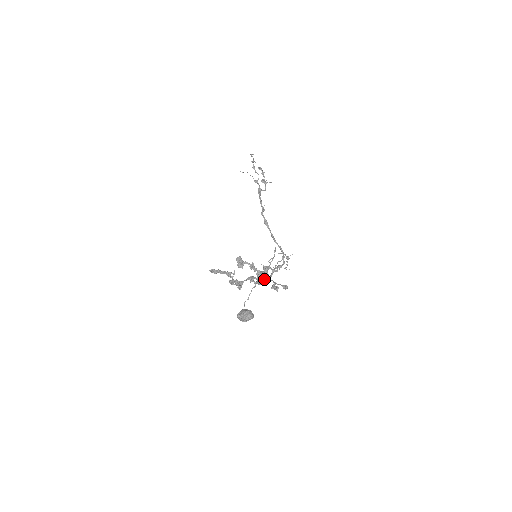
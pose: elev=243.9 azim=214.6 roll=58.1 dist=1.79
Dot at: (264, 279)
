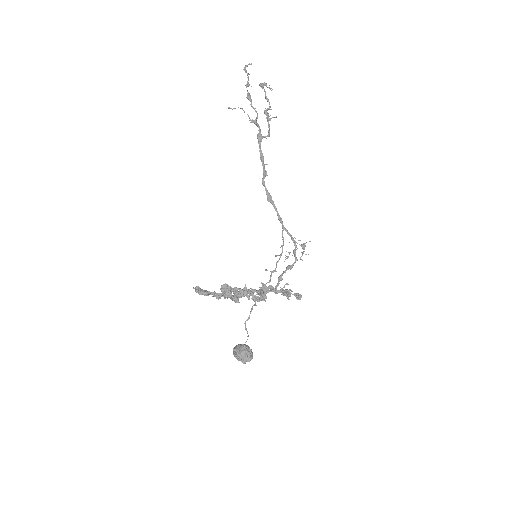
Dot at: (265, 301)
